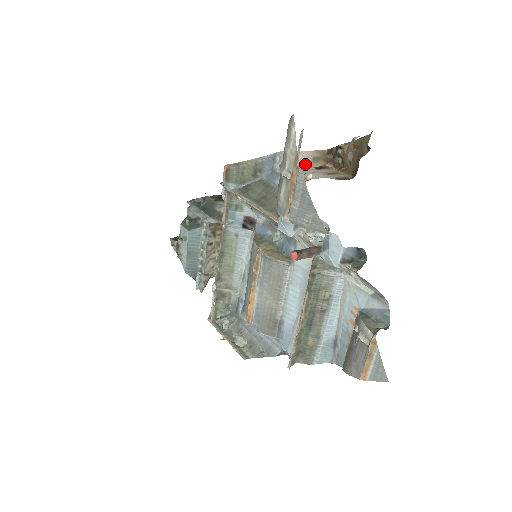
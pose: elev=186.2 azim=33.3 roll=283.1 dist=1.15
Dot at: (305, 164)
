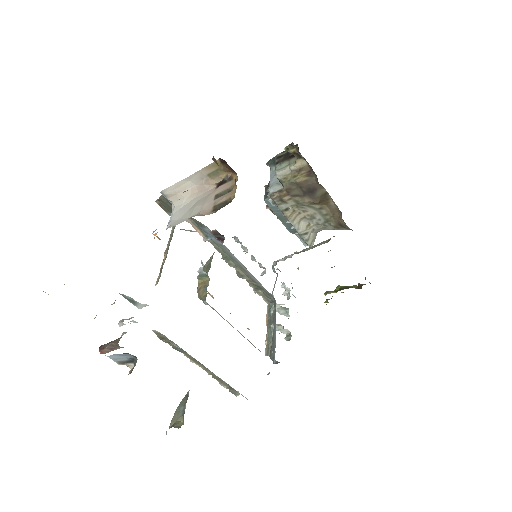
Dot at: (203, 185)
